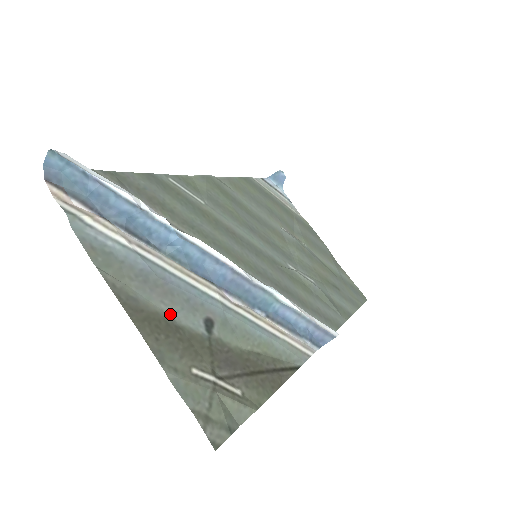
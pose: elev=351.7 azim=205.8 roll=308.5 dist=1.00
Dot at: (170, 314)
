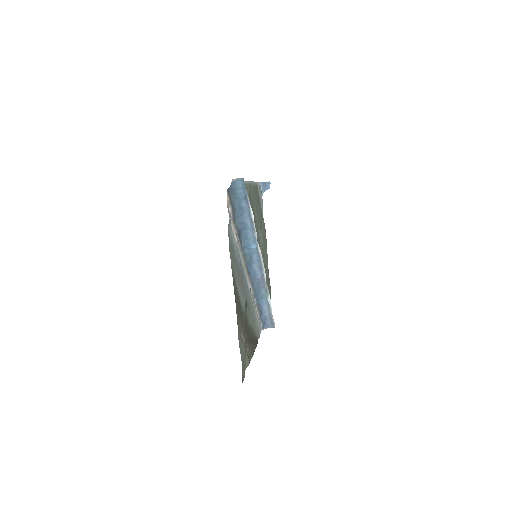
Dot at: (240, 296)
